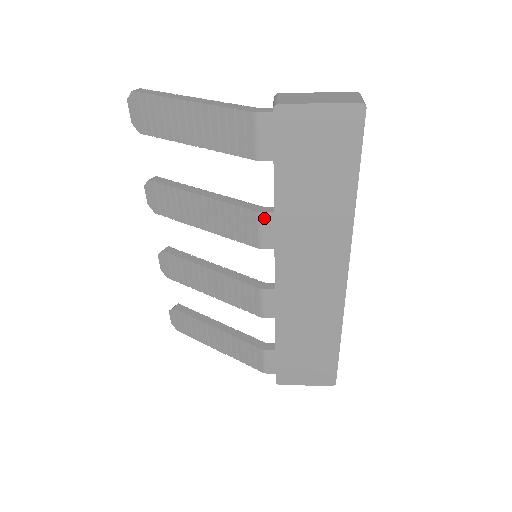
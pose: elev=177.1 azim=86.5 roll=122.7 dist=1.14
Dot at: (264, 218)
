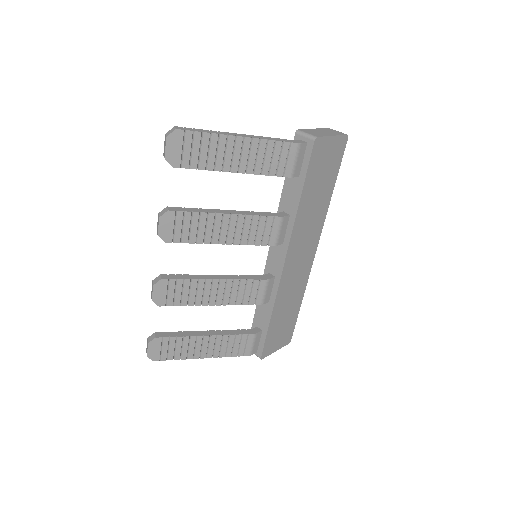
Dot at: (284, 220)
